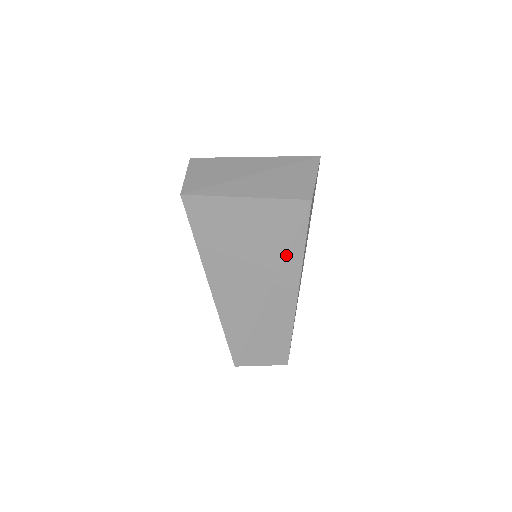
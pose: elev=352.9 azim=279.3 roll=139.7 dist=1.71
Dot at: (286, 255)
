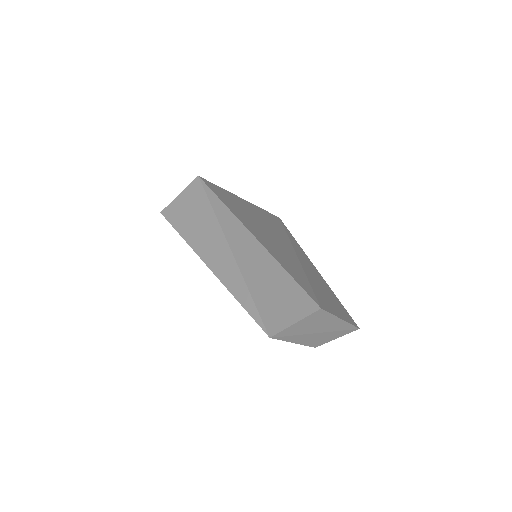
Dot at: (287, 235)
